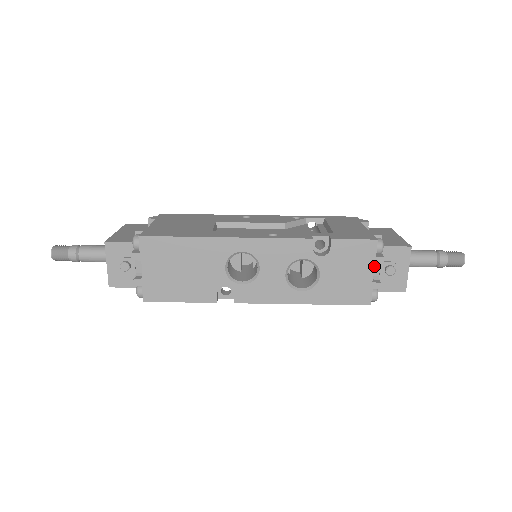
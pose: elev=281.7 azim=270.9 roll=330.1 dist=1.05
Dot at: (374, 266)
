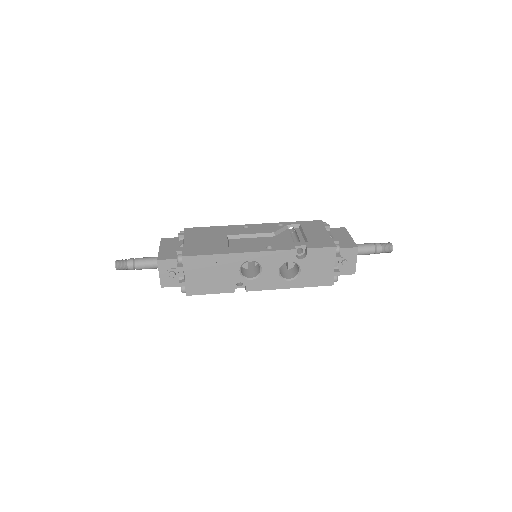
Dot at: (335, 261)
